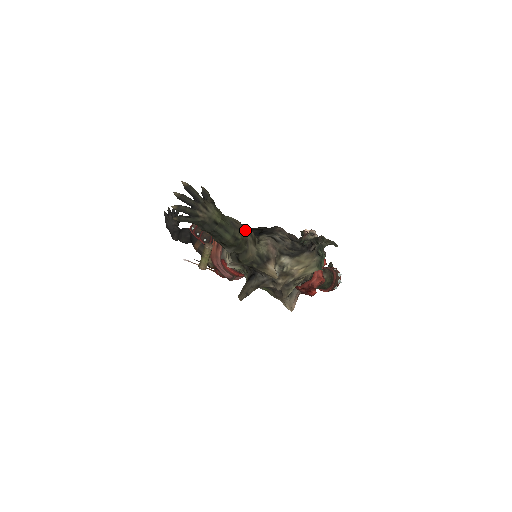
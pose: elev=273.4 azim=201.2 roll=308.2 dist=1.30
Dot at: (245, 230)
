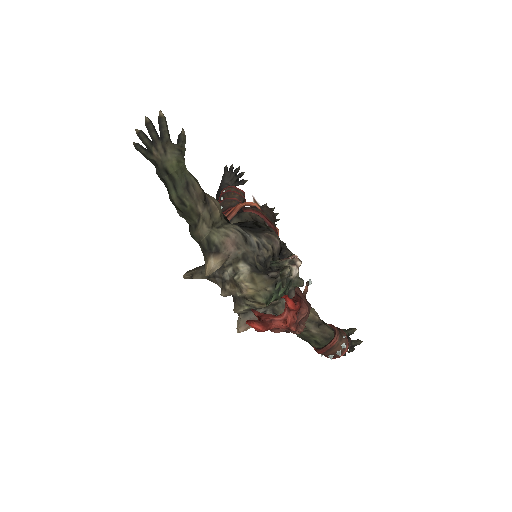
Dot at: (202, 202)
